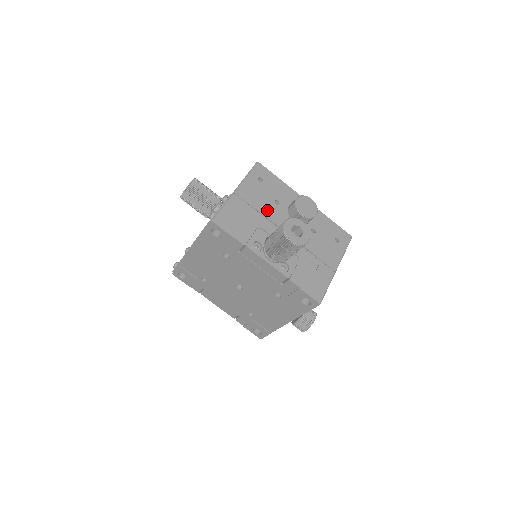
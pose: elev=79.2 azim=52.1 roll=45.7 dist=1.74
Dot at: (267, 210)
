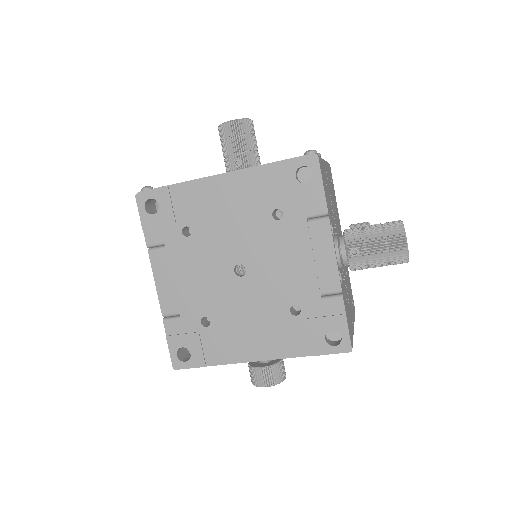
Dot at: occluded
